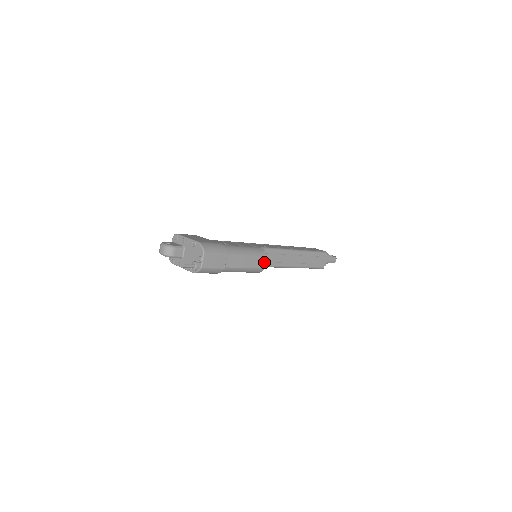
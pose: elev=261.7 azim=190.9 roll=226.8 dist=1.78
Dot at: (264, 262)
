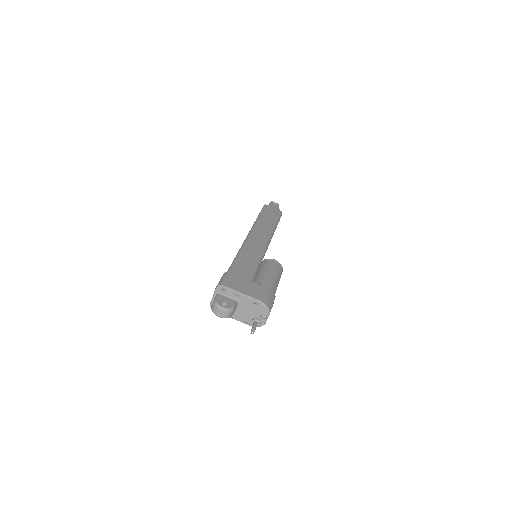
Dot at: occluded
